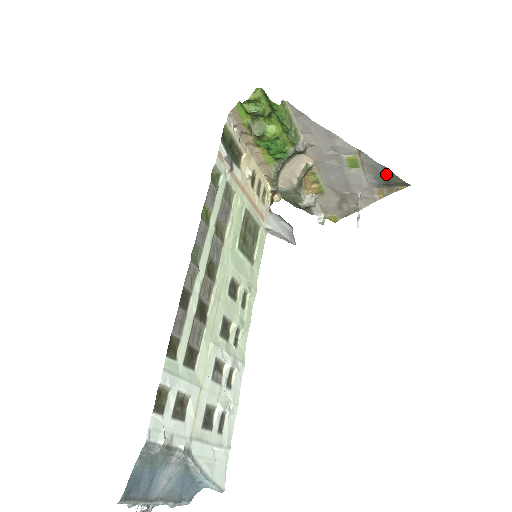
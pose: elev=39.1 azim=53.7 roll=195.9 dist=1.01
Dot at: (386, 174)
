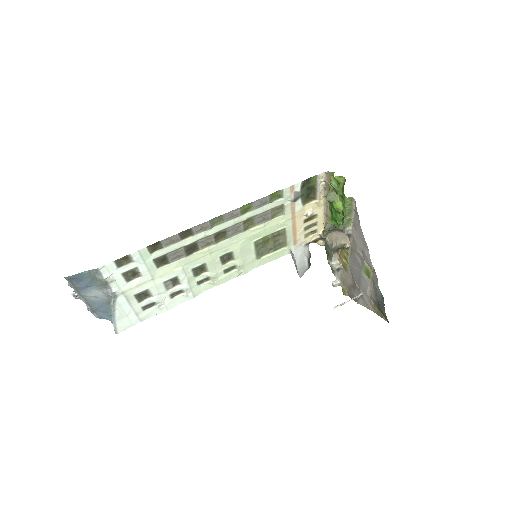
Dot at: (381, 300)
